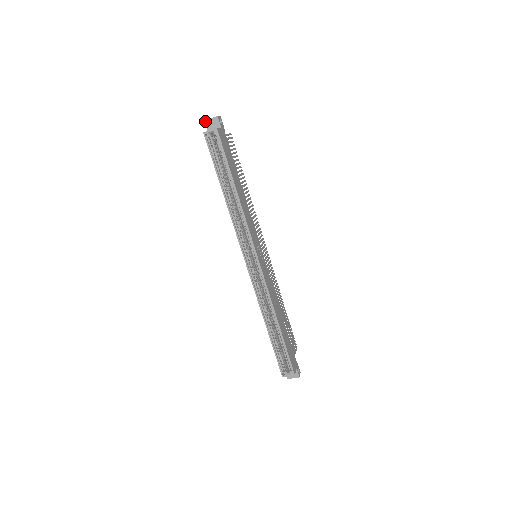
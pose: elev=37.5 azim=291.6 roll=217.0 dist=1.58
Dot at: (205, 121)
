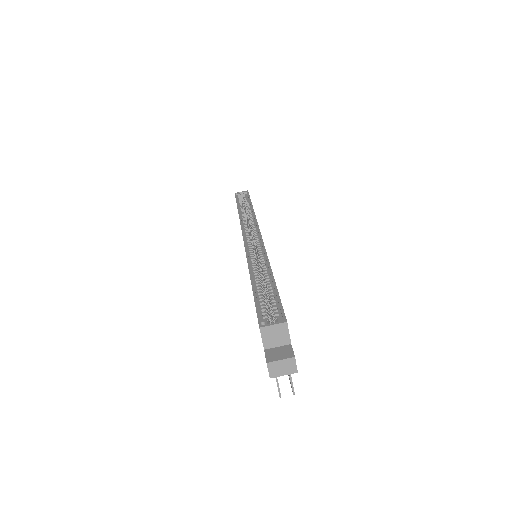
Dot at: occluded
